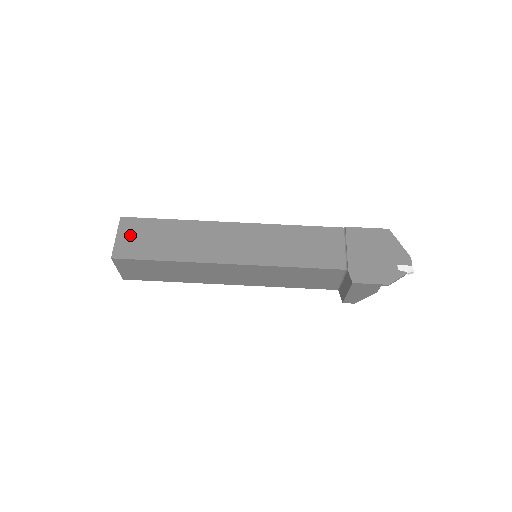
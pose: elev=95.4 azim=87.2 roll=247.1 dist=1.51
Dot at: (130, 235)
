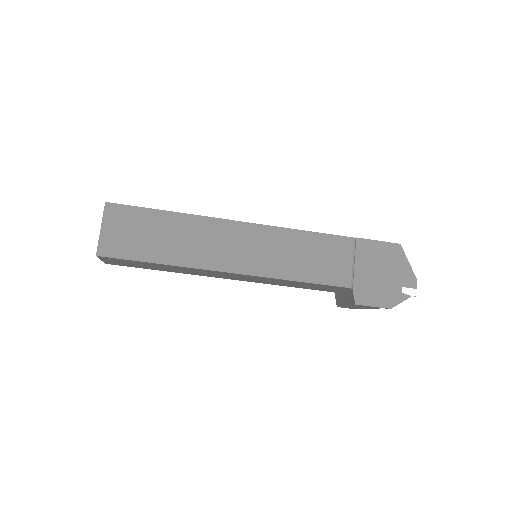
Dot at: (117, 227)
